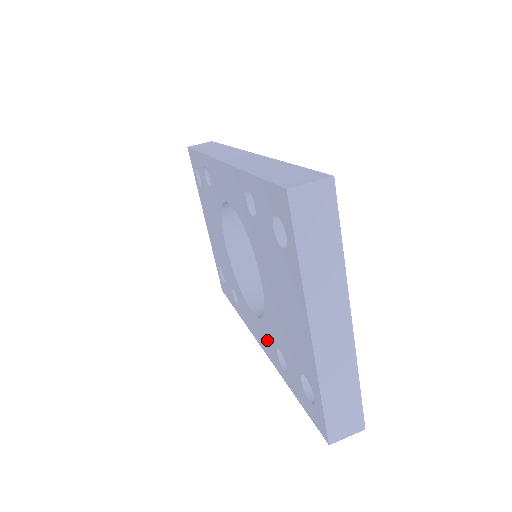
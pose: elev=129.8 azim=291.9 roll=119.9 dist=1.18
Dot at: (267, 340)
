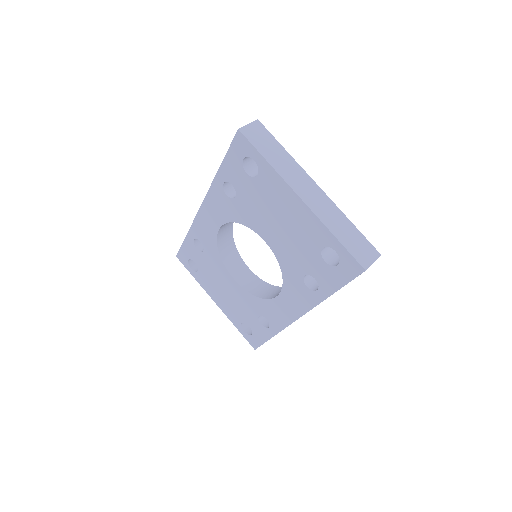
Dot at: (296, 293)
